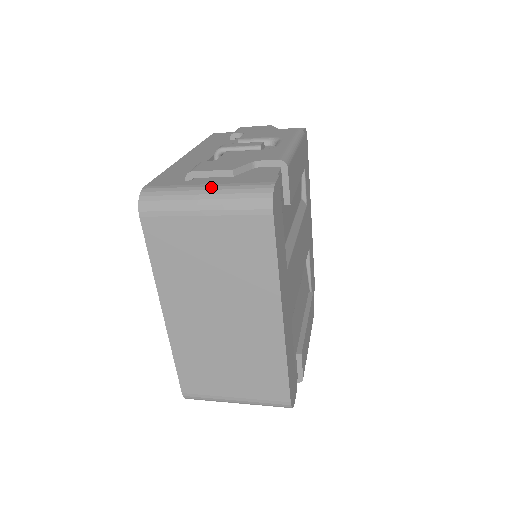
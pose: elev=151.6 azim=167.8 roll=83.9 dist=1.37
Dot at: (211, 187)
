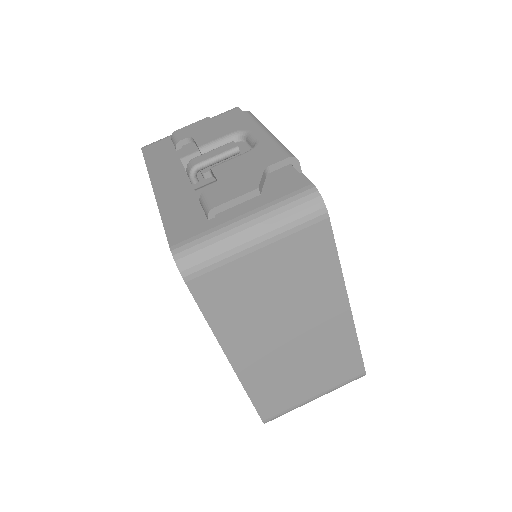
Dot at: (250, 217)
